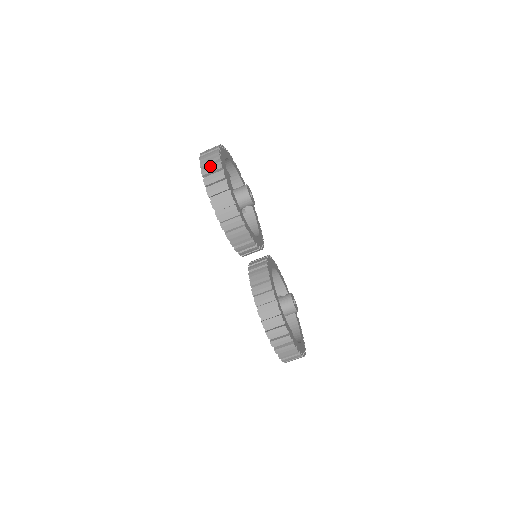
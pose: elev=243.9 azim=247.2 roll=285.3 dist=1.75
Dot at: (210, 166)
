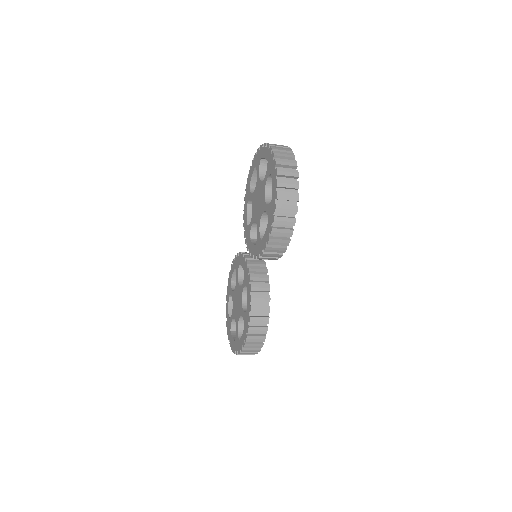
Dot at: (288, 180)
